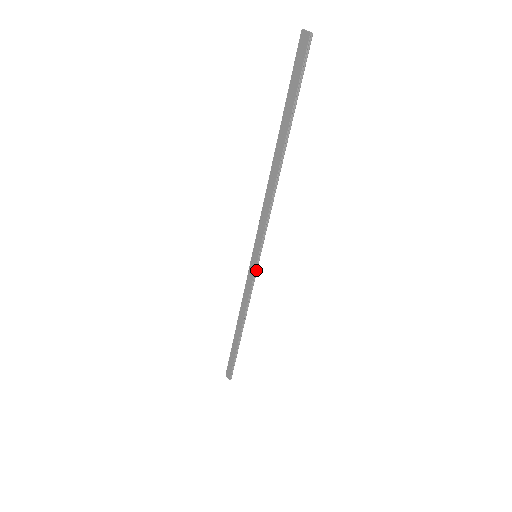
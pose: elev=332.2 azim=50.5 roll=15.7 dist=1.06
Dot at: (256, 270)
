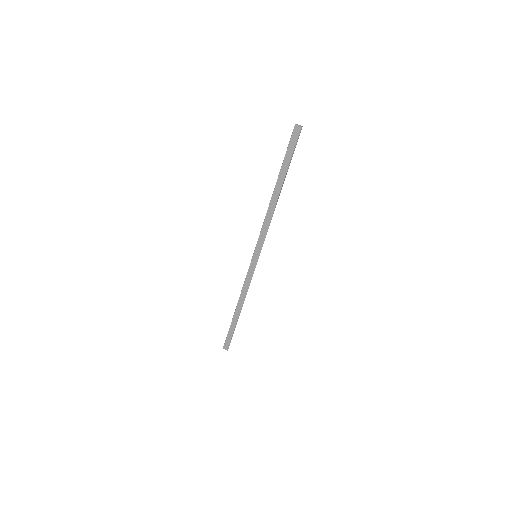
Dot at: occluded
